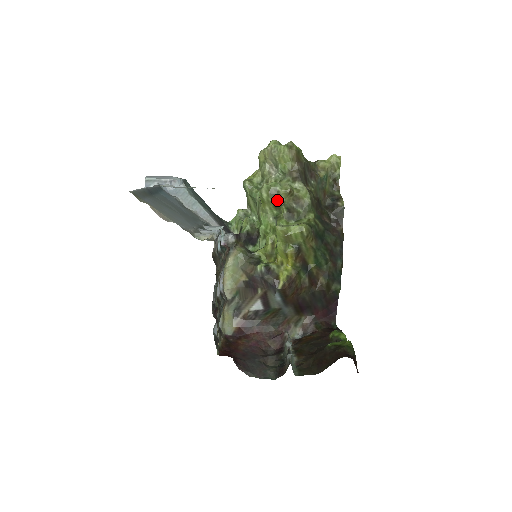
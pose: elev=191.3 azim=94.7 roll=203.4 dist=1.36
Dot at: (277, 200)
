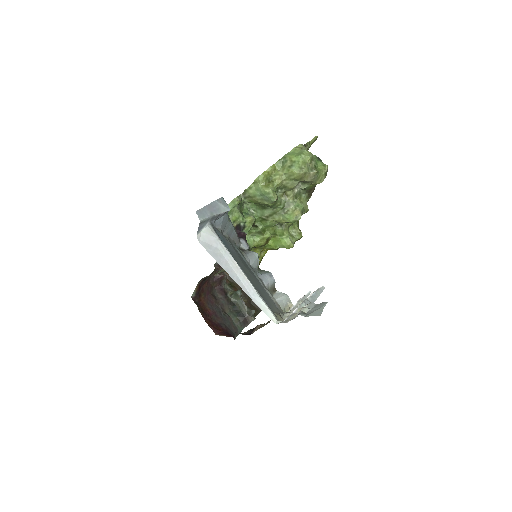
Dot at: occluded
